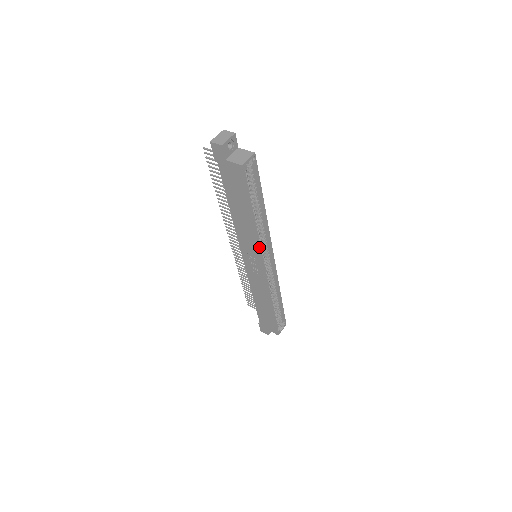
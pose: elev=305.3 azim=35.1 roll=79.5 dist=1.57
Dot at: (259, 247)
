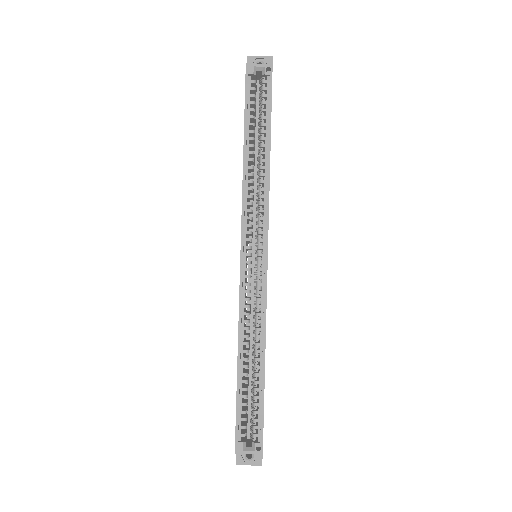
Dot at: (242, 206)
